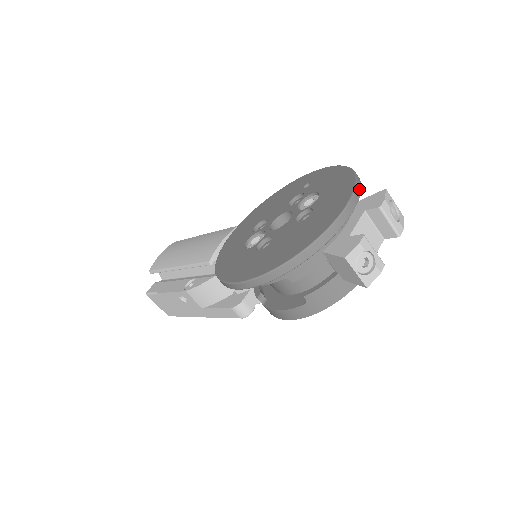
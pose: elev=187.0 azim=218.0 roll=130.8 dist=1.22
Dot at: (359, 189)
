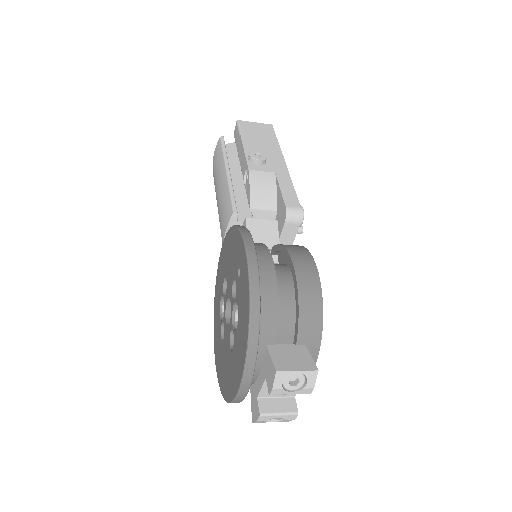
Dot at: (250, 367)
